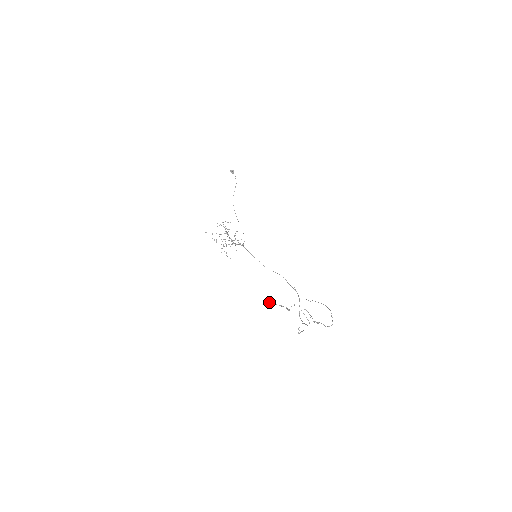
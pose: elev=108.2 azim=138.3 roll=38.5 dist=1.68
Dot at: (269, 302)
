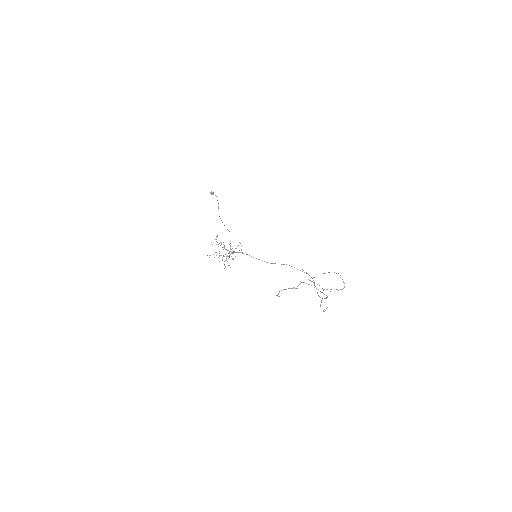
Dot at: (279, 291)
